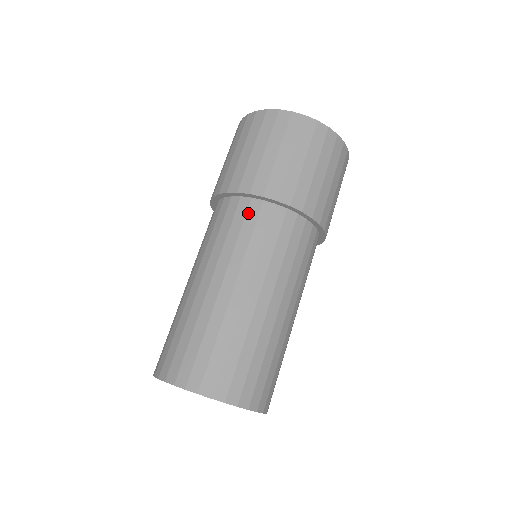
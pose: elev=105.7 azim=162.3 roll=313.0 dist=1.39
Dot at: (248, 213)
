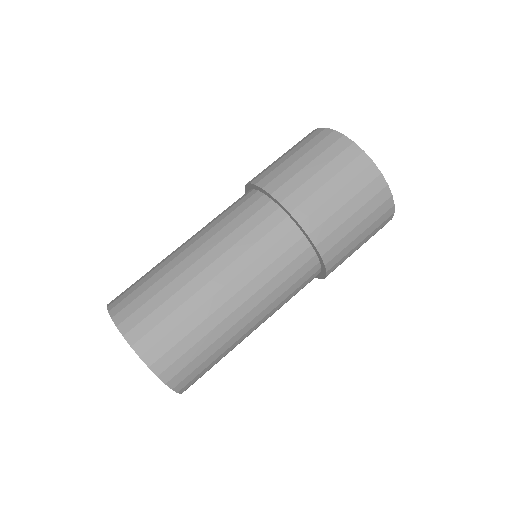
Dot at: (285, 238)
